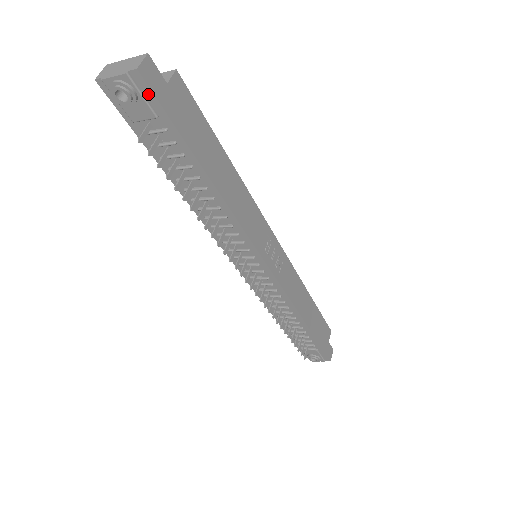
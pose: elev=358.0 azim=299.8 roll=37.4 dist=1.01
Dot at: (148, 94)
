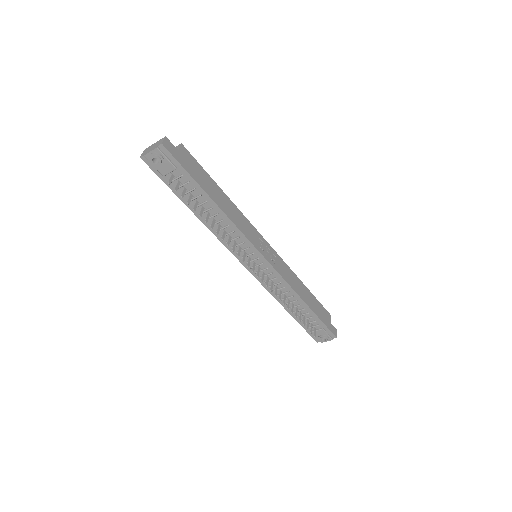
Dot at: (169, 156)
